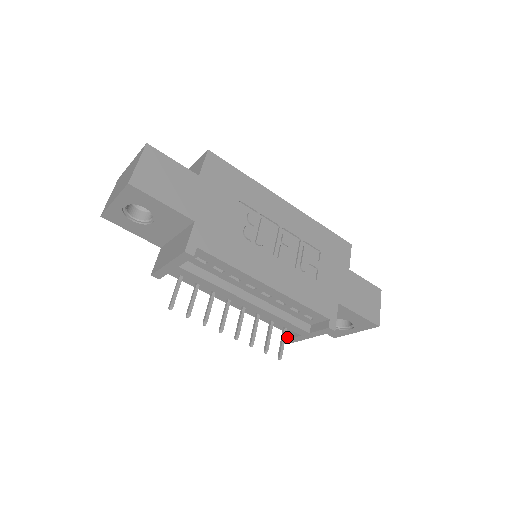
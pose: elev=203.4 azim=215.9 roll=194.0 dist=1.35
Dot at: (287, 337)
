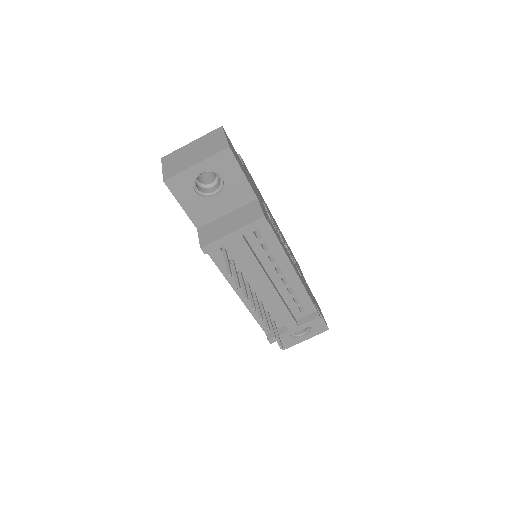
Dot at: (270, 337)
